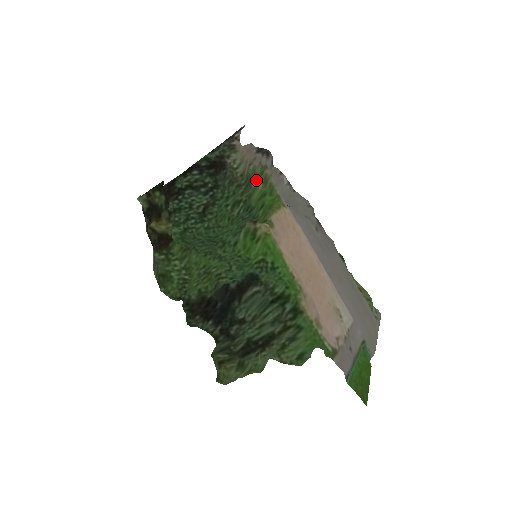
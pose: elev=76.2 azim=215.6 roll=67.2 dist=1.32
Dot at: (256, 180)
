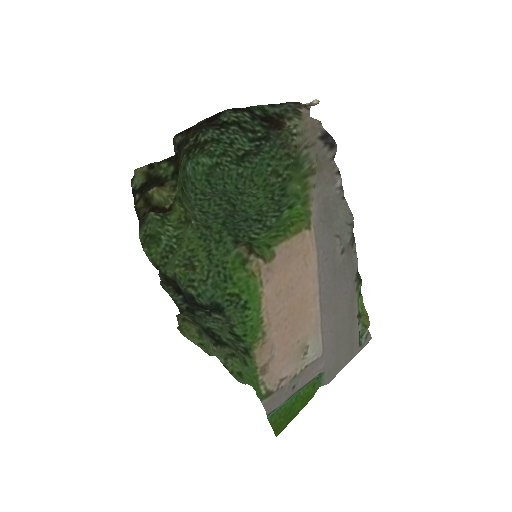
Dot at: (299, 174)
